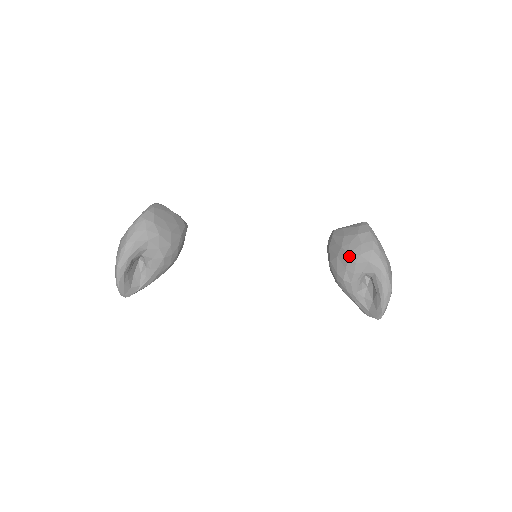
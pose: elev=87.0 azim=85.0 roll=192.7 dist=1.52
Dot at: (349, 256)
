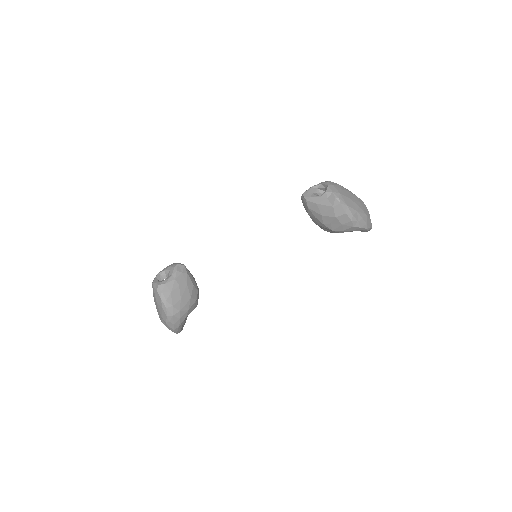
Dot at: (334, 231)
